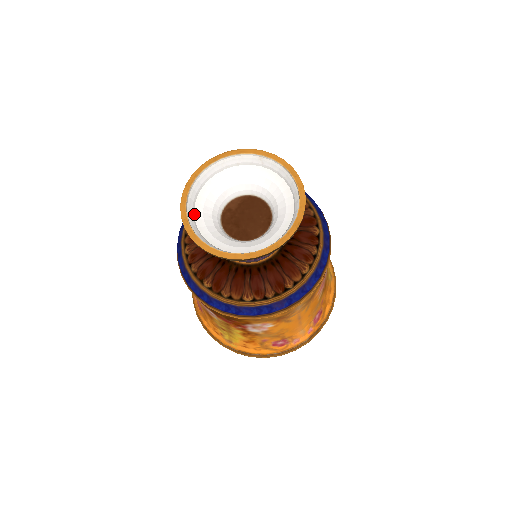
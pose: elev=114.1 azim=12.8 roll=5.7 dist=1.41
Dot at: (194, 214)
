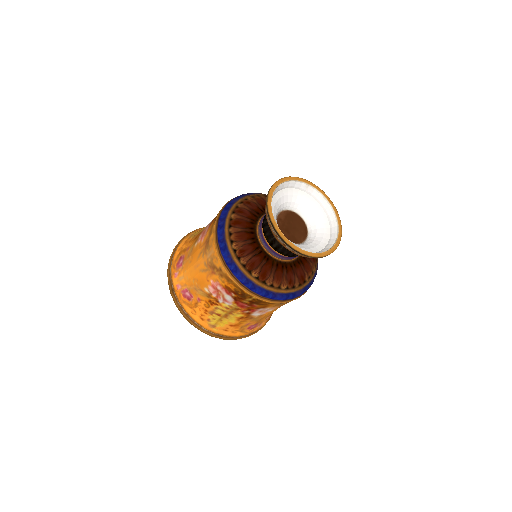
Dot at: occluded
